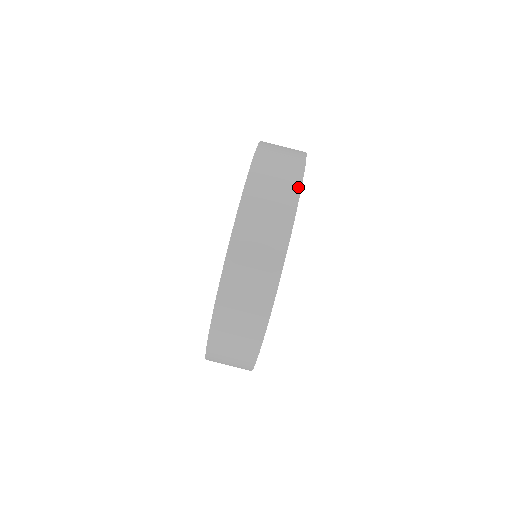
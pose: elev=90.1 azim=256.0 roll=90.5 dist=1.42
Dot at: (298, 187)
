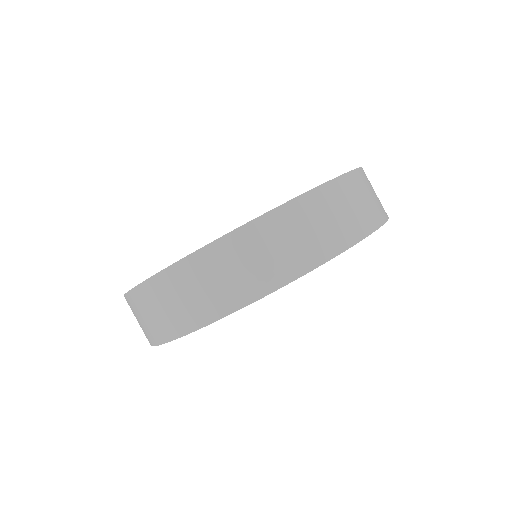
Dot at: (223, 313)
